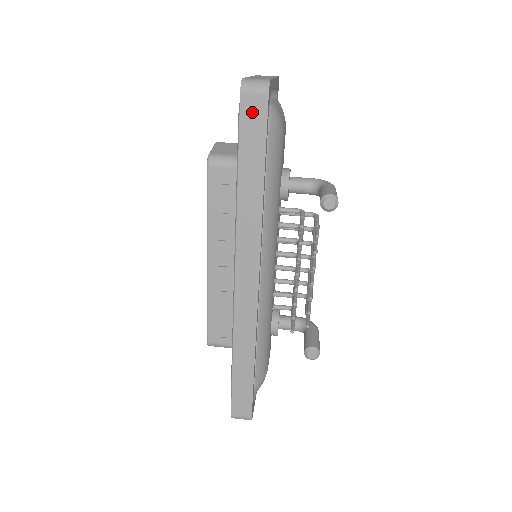
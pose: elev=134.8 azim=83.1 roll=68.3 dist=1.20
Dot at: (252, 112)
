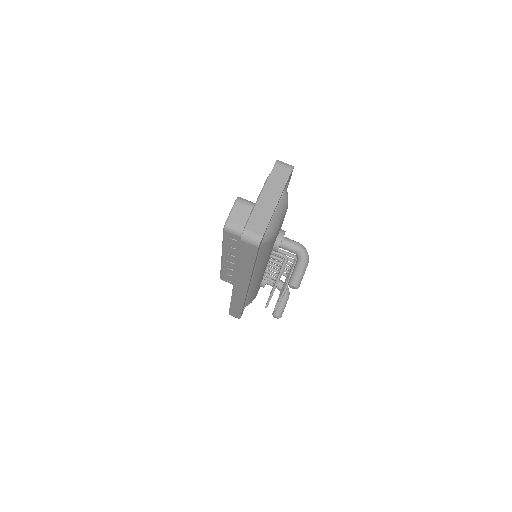
Dot at: (247, 248)
